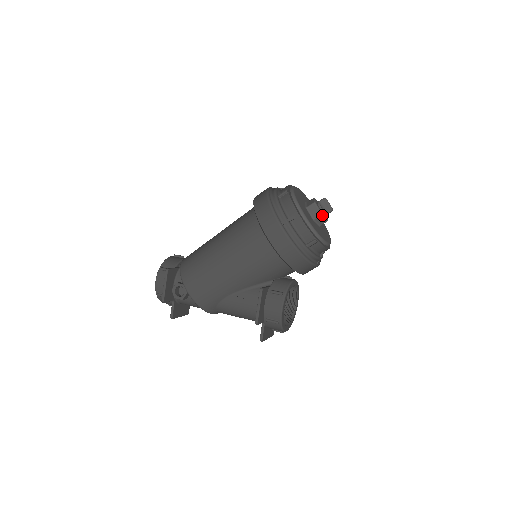
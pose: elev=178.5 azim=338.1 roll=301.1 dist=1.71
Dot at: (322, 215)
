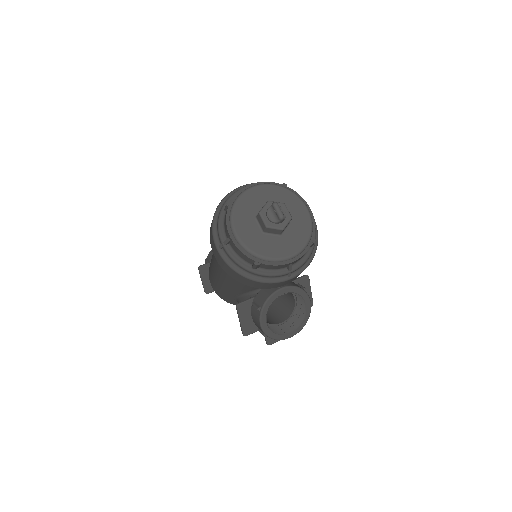
Dot at: (268, 227)
